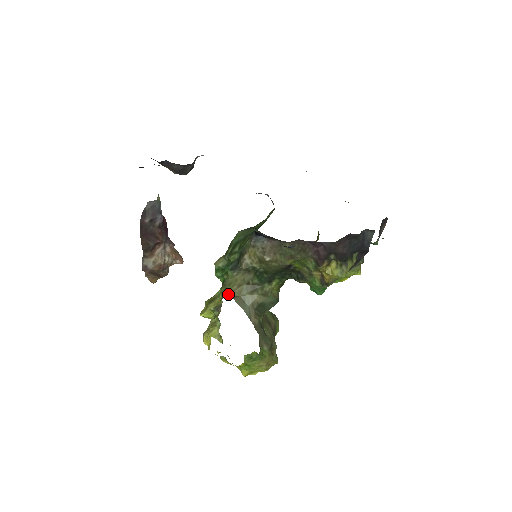
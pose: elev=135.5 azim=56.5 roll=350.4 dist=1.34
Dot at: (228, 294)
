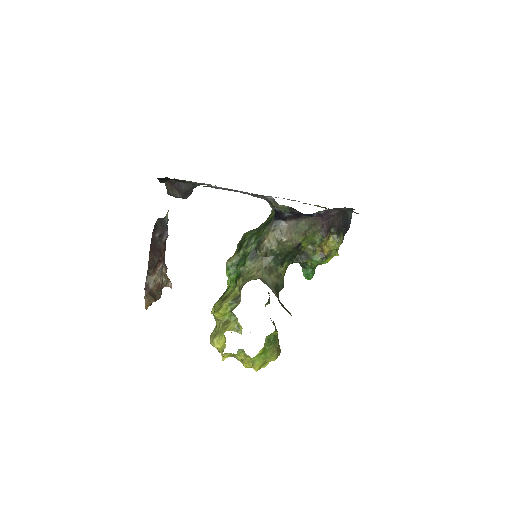
Dot at: (251, 278)
